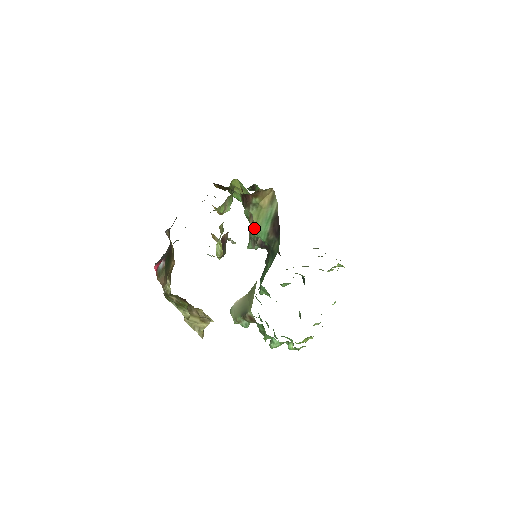
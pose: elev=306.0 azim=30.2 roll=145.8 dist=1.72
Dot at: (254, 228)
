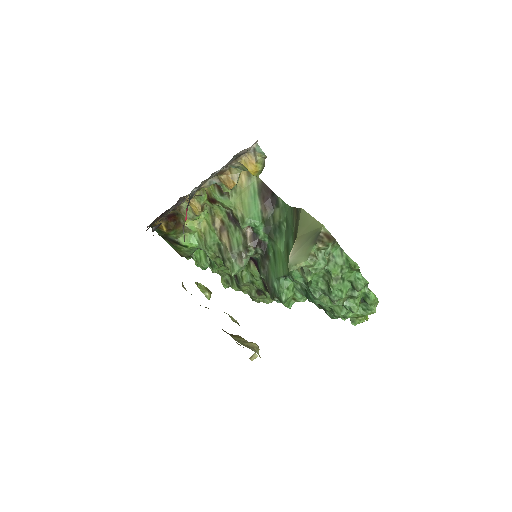
Dot at: (243, 214)
